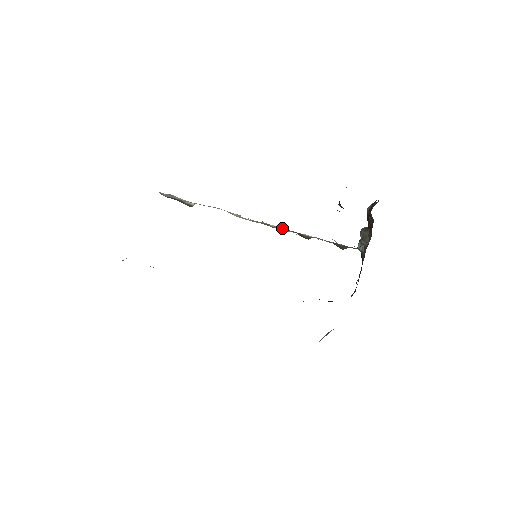
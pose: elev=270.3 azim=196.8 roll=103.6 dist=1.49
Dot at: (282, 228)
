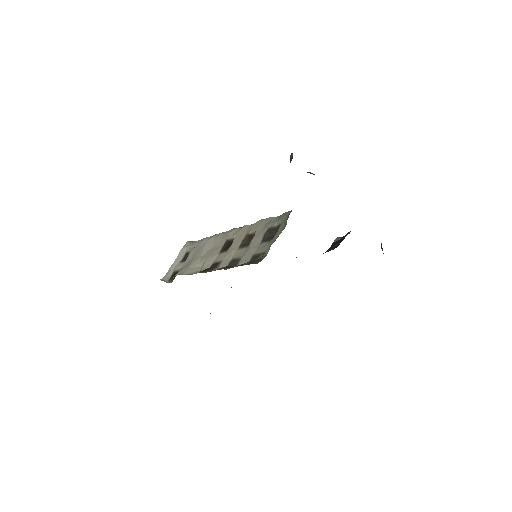
Dot at: (229, 253)
